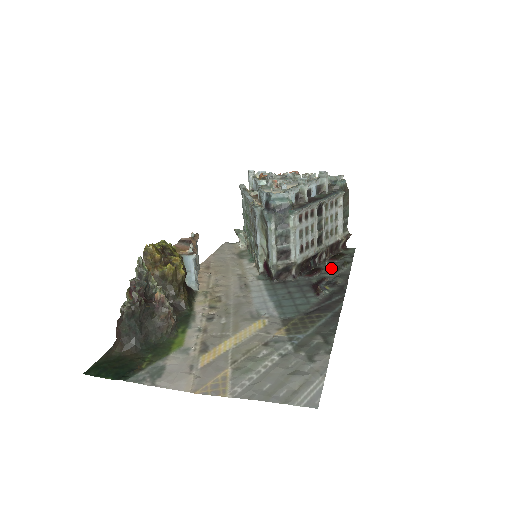
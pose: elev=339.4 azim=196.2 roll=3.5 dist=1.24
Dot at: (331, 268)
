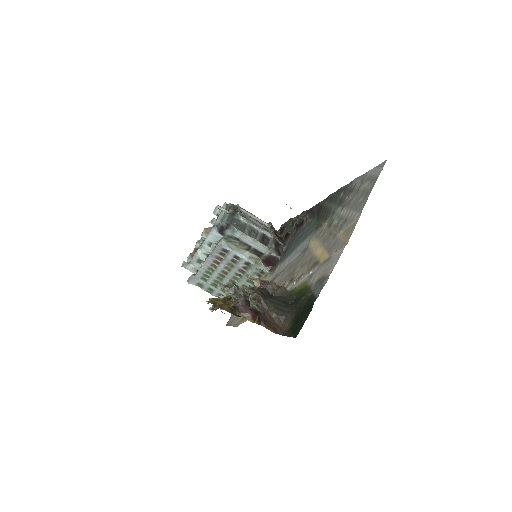
Dot at: (290, 228)
